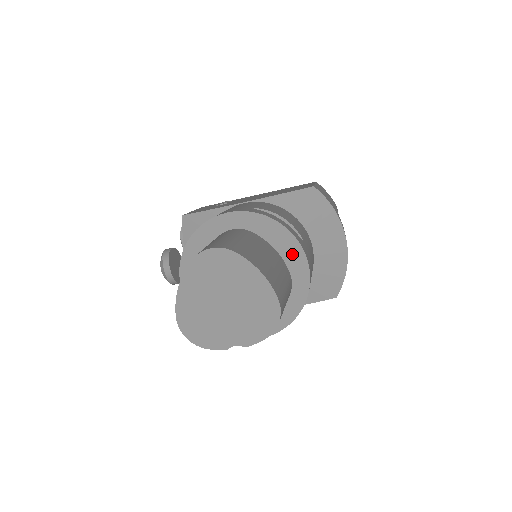
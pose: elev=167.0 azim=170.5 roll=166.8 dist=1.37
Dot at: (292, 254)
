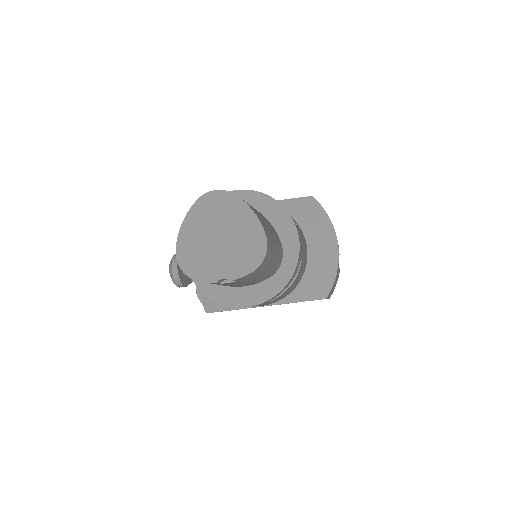
Dot at: (285, 228)
